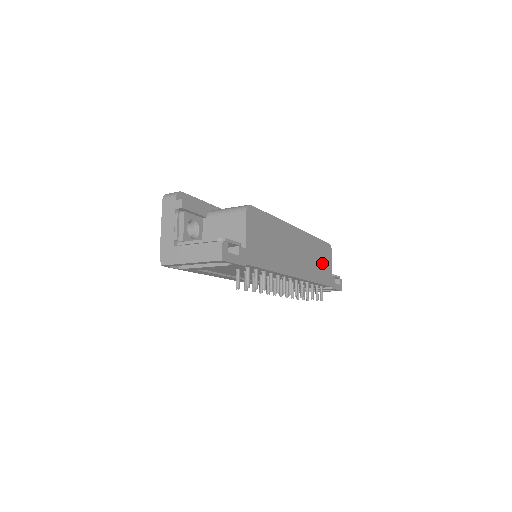
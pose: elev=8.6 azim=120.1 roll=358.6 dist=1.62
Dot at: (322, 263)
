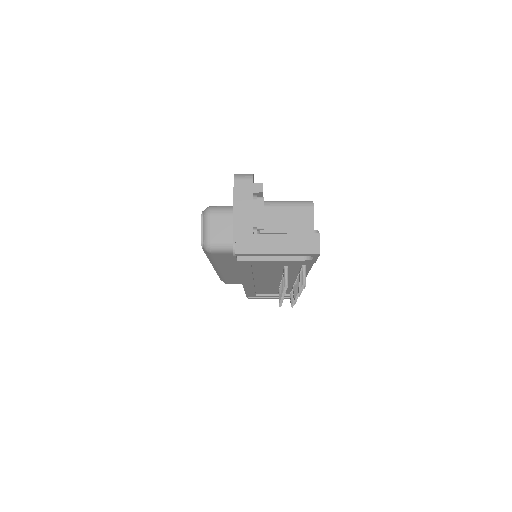
Dot at: occluded
